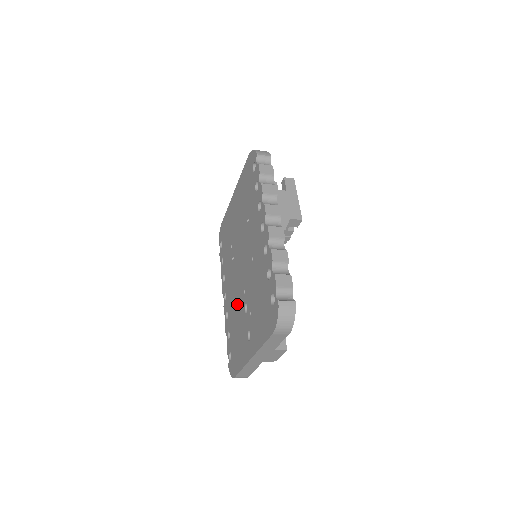
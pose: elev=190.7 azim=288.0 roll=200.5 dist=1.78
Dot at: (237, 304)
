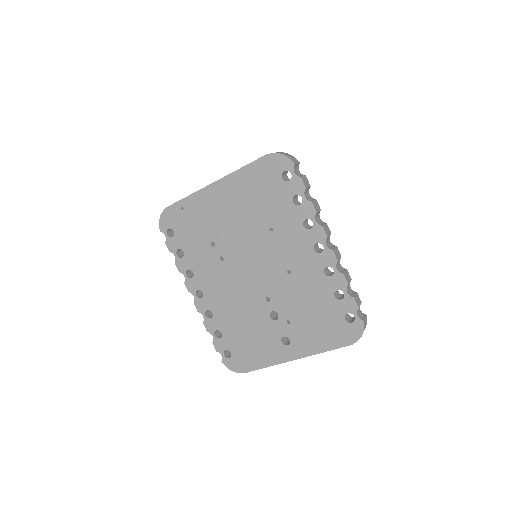
Dot at: (245, 308)
